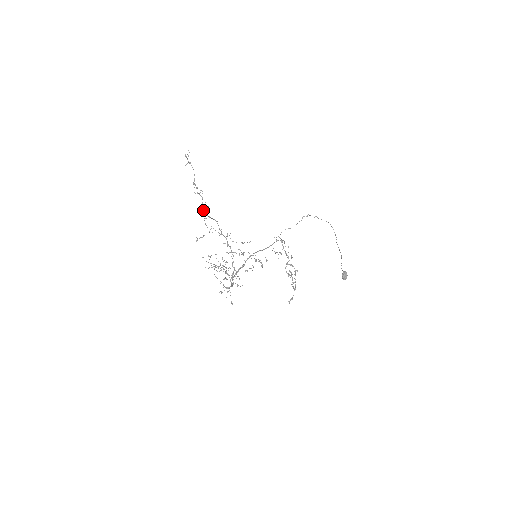
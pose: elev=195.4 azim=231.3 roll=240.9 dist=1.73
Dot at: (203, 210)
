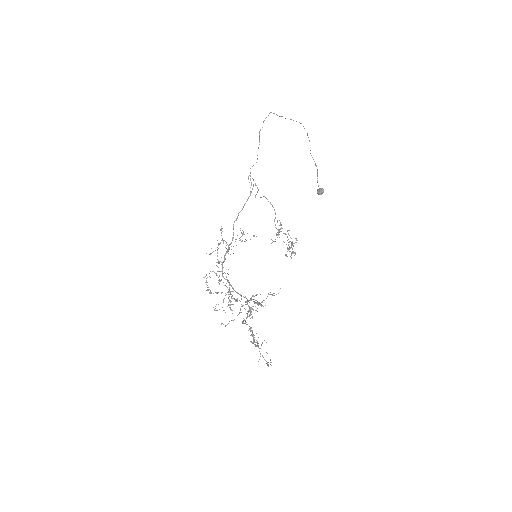
Dot at: (242, 323)
